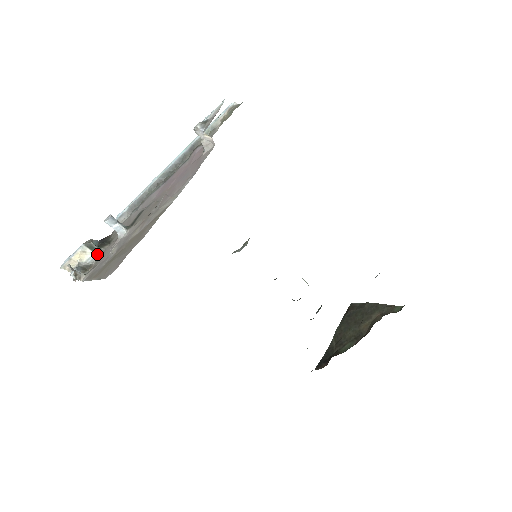
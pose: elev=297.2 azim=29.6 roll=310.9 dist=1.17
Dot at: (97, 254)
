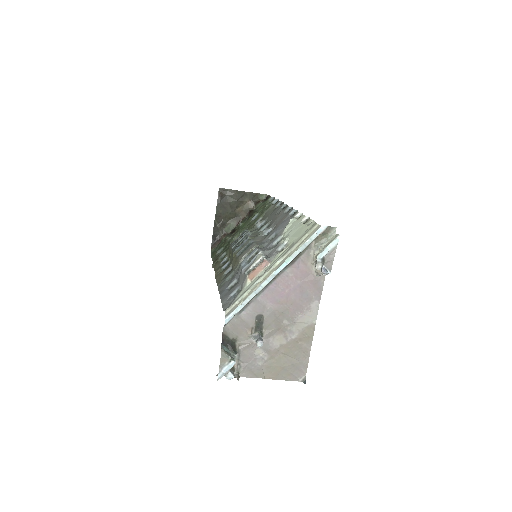
Dot at: occluded
